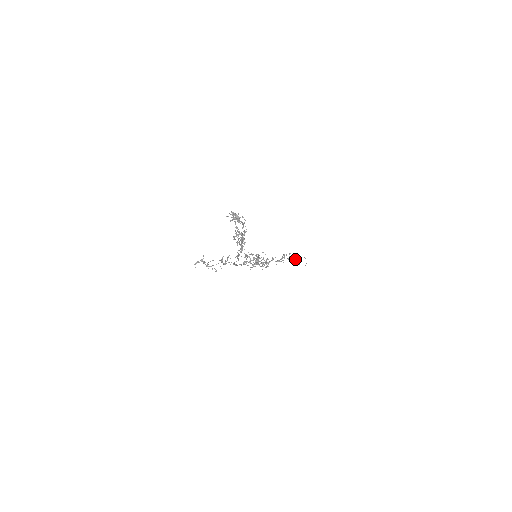
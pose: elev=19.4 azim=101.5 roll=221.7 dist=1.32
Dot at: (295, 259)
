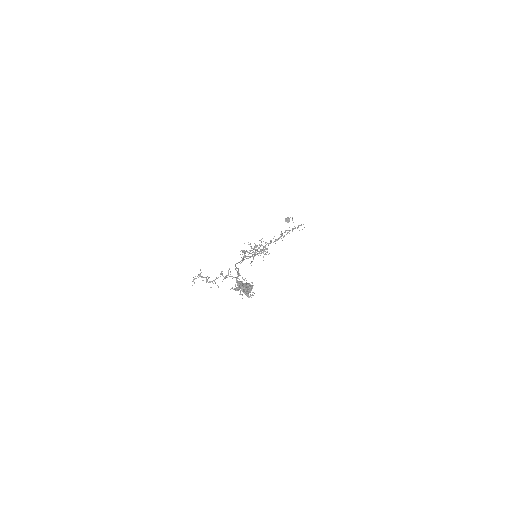
Dot at: (293, 229)
